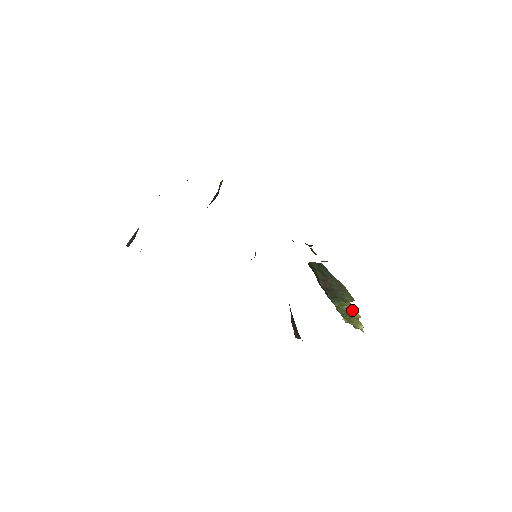
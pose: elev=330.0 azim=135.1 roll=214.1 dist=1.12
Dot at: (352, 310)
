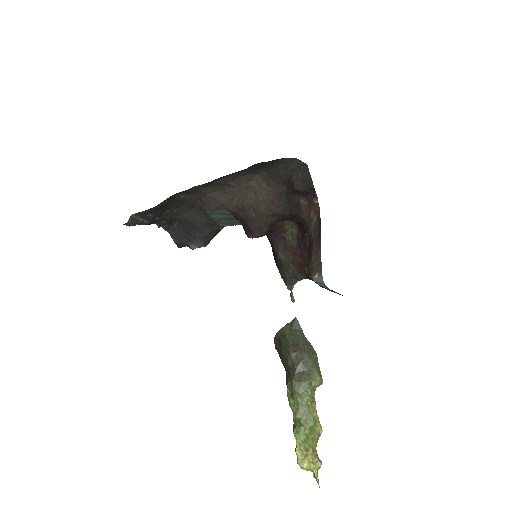
Dot at: (314, 413)
